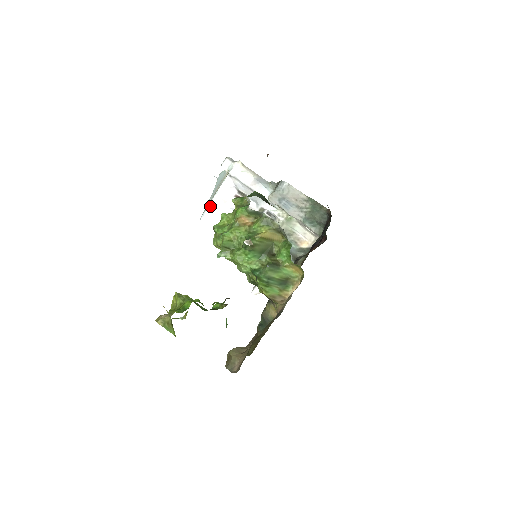
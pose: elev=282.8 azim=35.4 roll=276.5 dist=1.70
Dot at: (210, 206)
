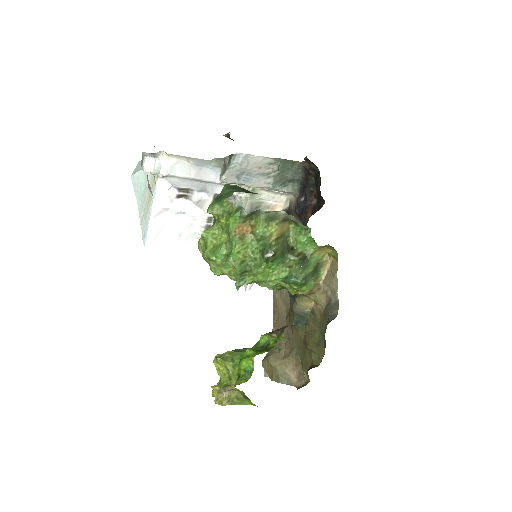
Dot at: (151, 224)
